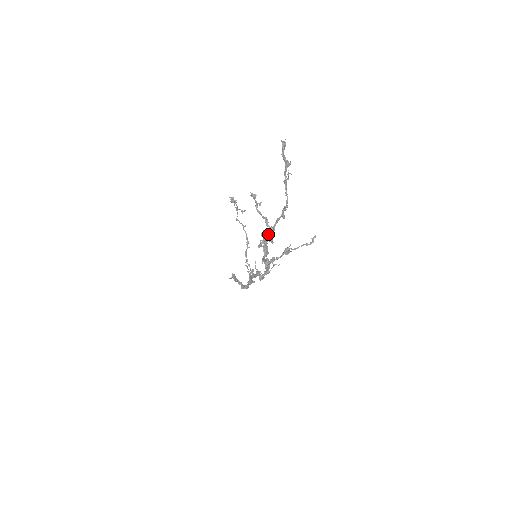
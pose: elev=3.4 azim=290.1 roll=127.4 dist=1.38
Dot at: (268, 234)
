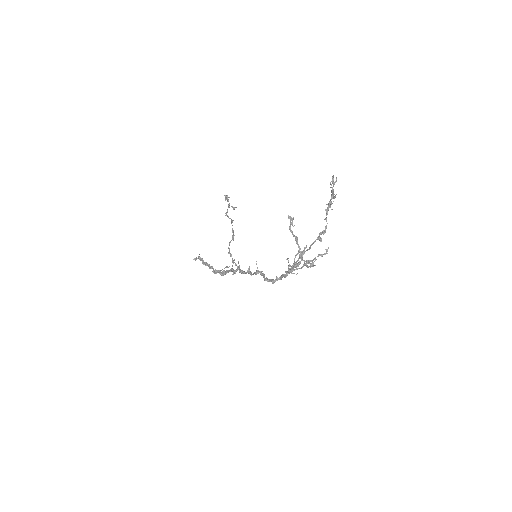
Dot at: (301, 253)
